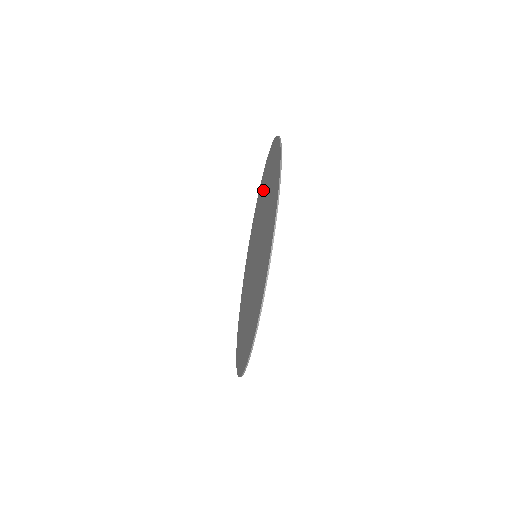
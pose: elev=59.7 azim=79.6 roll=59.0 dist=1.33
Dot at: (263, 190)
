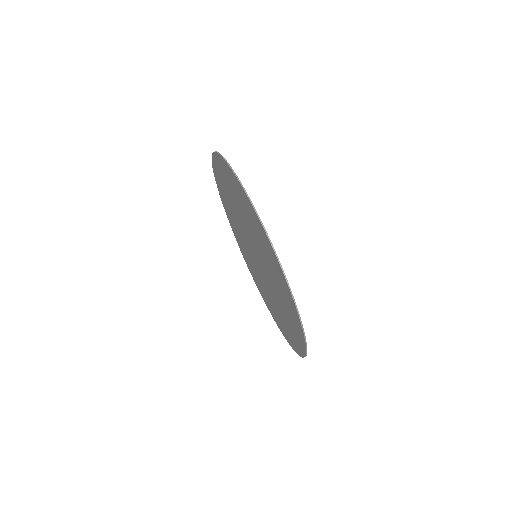
Dot at: (236, 231)
